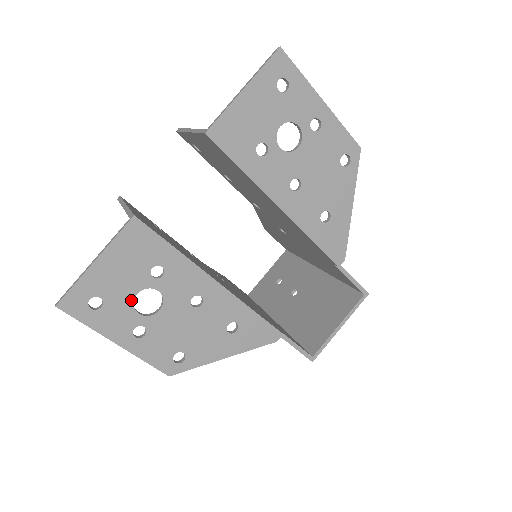
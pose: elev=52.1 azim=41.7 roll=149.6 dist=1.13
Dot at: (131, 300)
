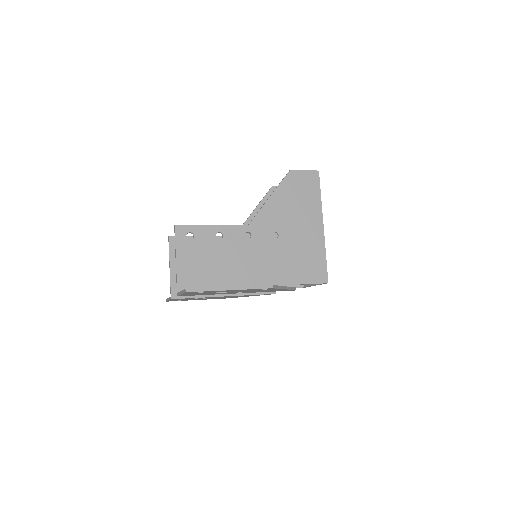
Dot at: (192, 299)
